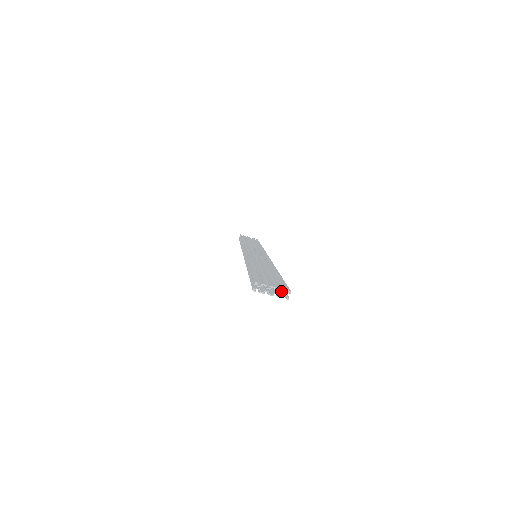
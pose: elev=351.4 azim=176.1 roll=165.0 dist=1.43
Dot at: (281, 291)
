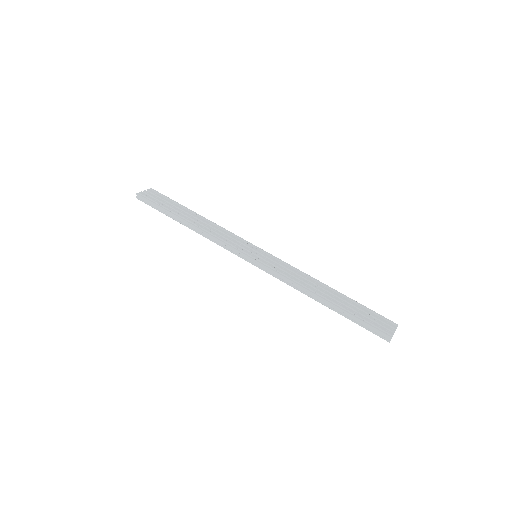
Dot at: (386, 324)
